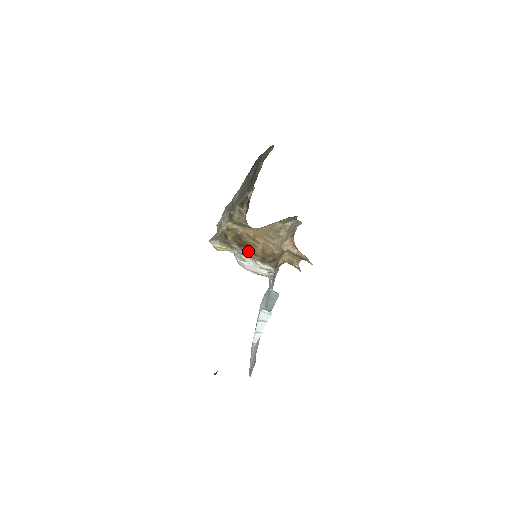
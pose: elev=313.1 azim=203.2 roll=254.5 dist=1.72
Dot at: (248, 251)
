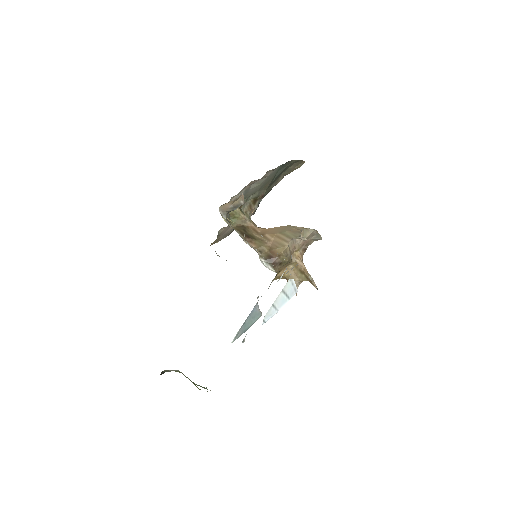
Dot at: (252, 244)
